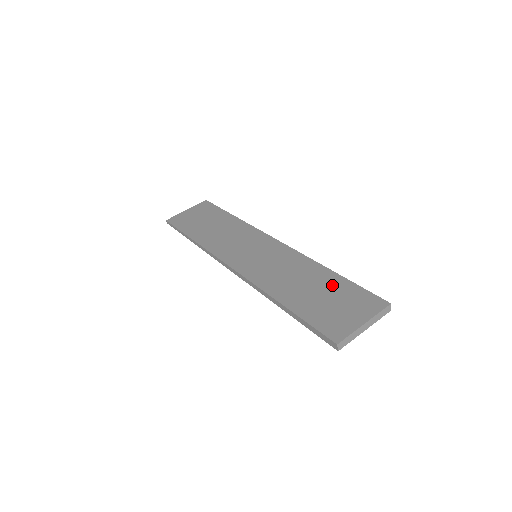
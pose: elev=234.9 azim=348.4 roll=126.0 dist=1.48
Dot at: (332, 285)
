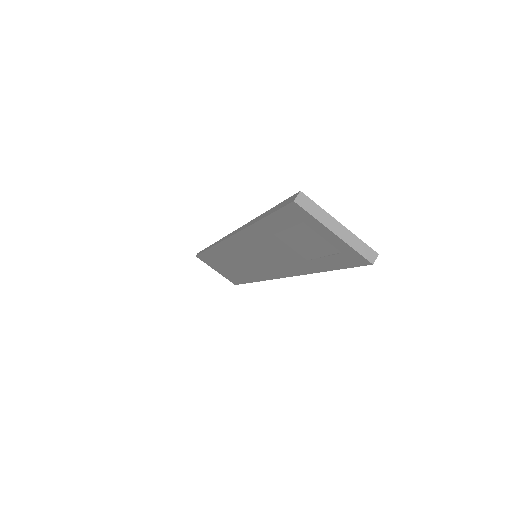
Dot at: occluded
